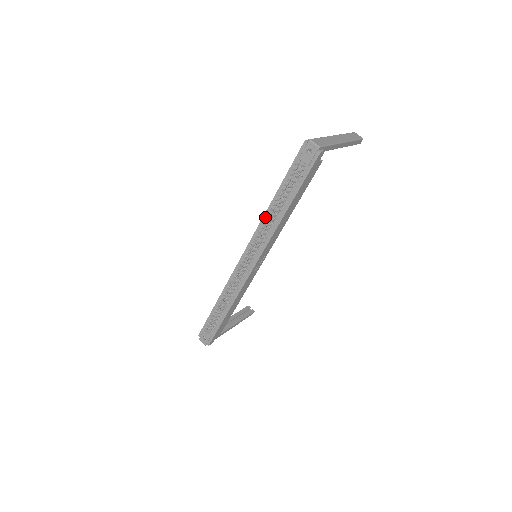
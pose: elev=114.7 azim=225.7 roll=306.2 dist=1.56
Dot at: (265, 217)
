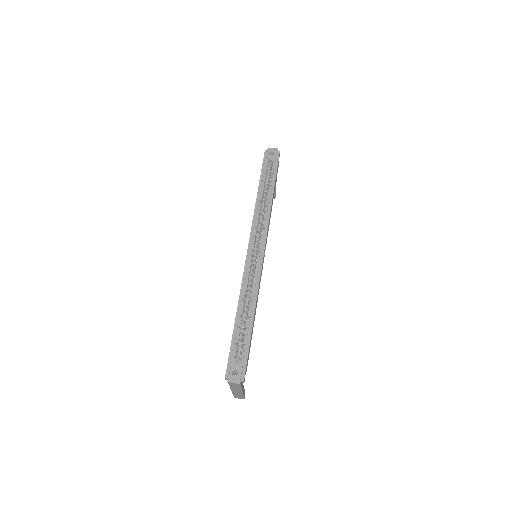
Dot at: (256, 209)
